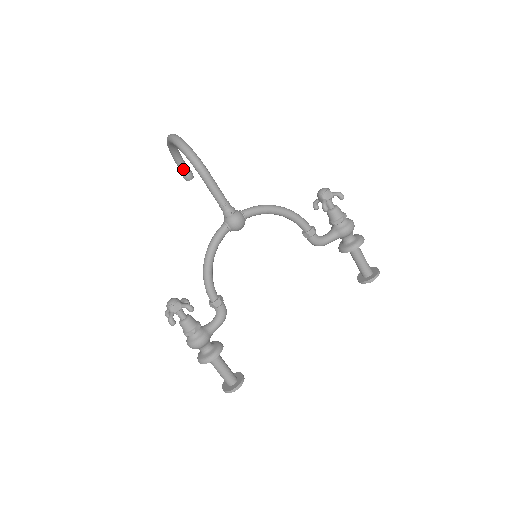
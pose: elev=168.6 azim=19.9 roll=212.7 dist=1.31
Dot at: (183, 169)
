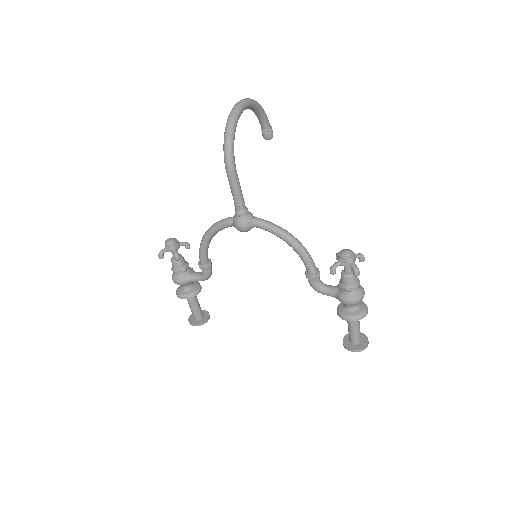
Dot at: (262, 127)
